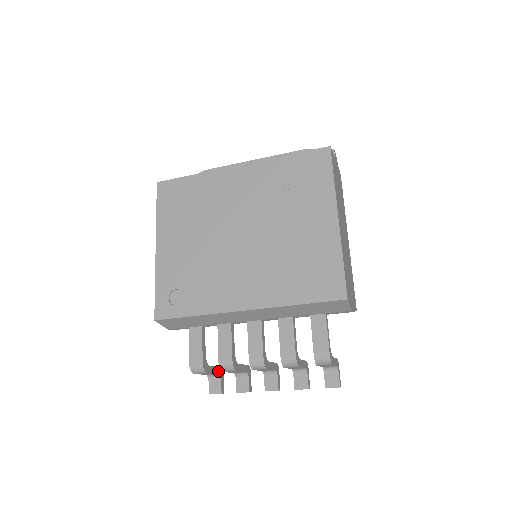
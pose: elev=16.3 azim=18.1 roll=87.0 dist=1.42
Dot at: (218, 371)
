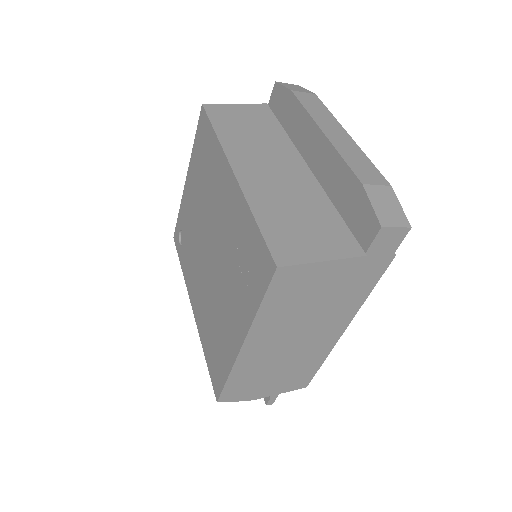
Dot at: occluded
